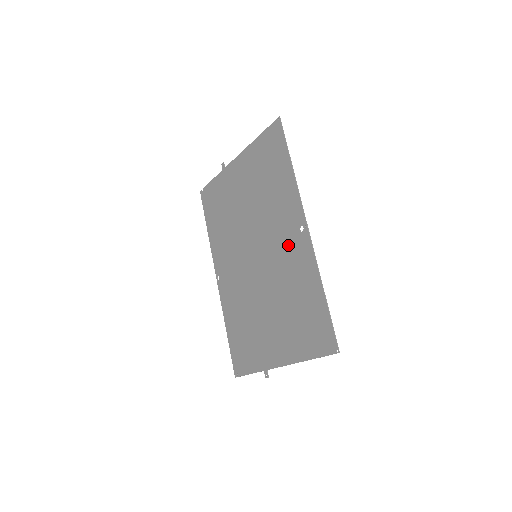
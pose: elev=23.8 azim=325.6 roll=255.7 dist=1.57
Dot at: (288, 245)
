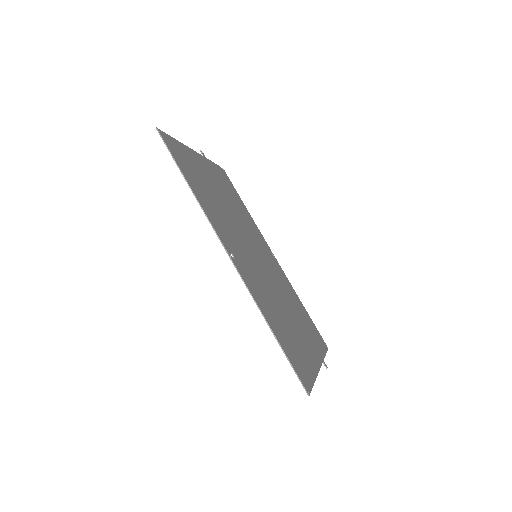
Dot at: (244, 264)
